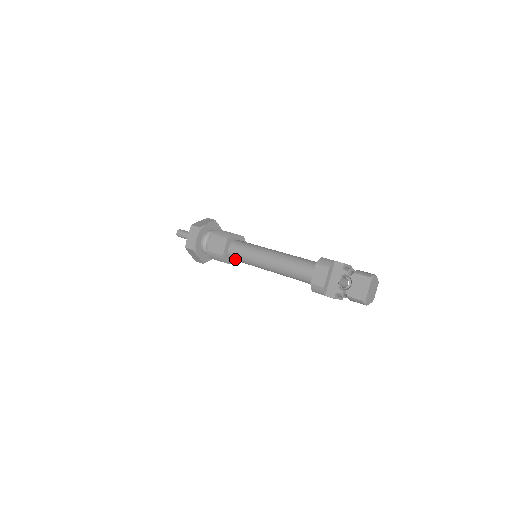
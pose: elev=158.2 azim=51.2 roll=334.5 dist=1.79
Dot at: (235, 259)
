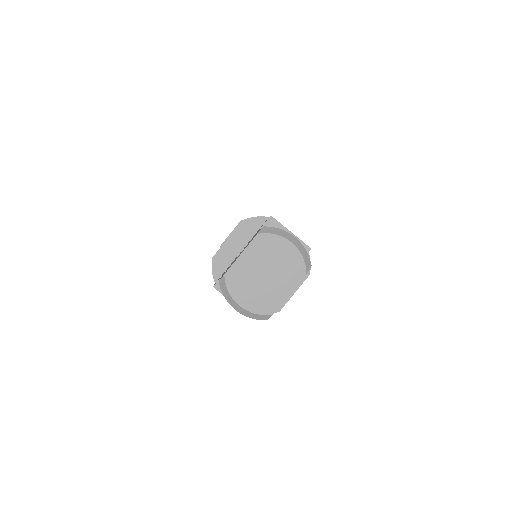
Dot at: occluded
